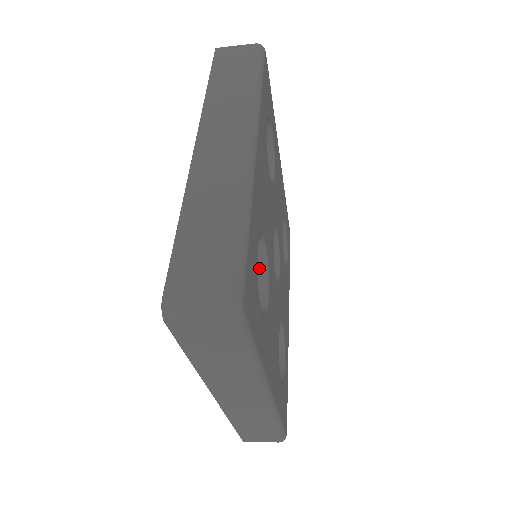
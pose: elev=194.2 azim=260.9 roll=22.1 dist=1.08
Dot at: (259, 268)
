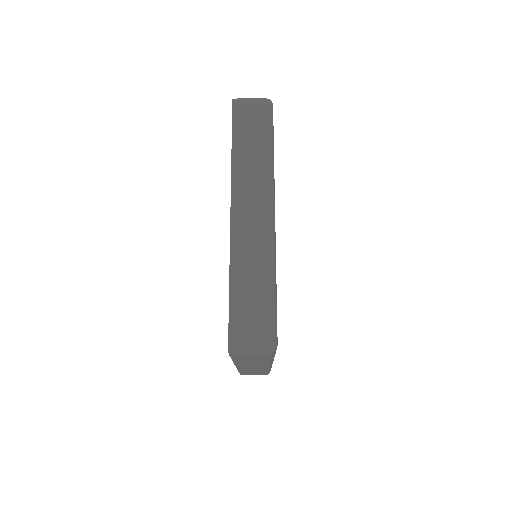
Dot at: occluded
